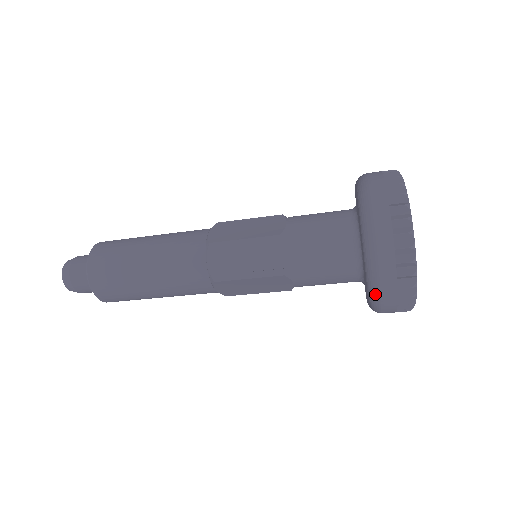
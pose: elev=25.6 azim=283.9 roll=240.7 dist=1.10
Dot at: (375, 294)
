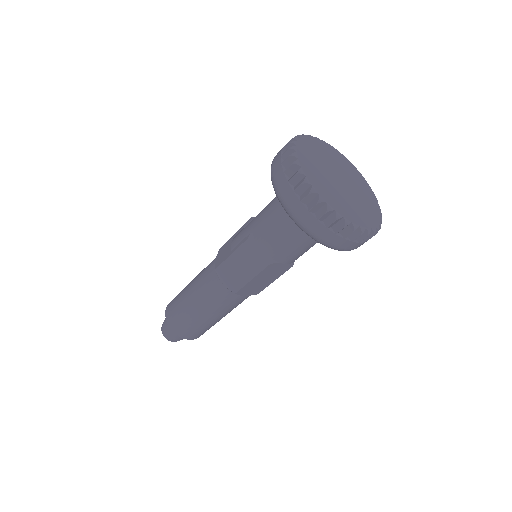
Dot at: (280, 198)
